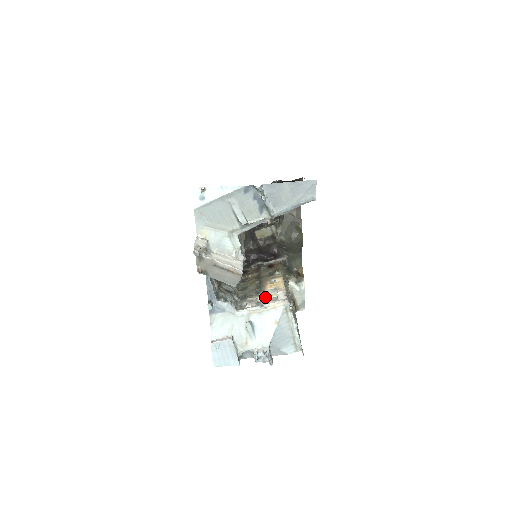
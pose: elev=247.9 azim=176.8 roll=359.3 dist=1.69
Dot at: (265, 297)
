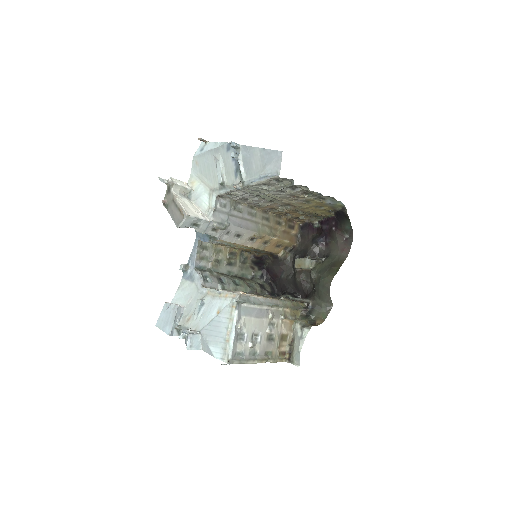
Dot at: (234, 292)
